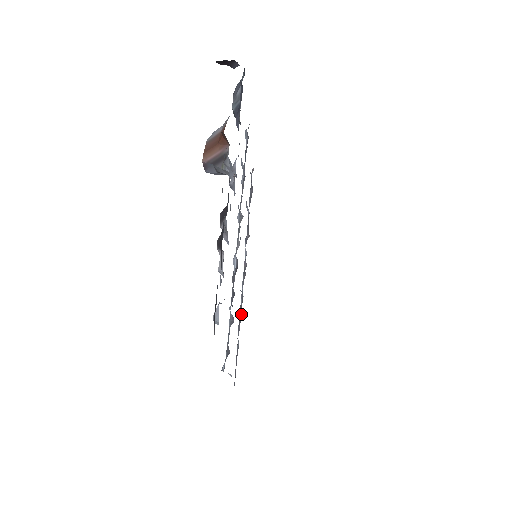
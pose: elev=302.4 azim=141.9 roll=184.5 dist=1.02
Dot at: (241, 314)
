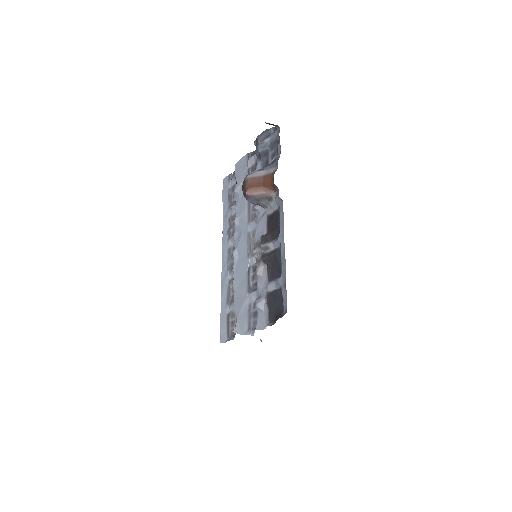
Dot at: occluded
